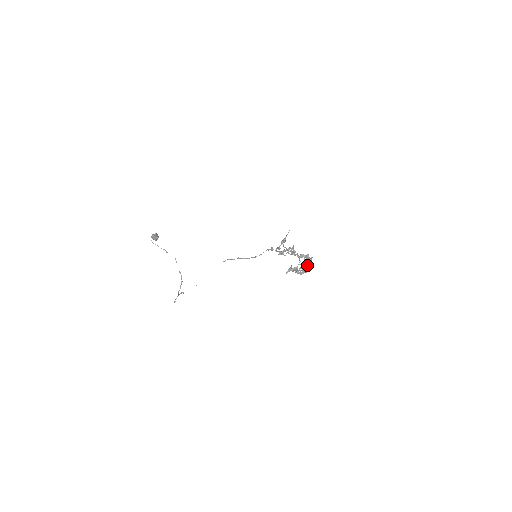
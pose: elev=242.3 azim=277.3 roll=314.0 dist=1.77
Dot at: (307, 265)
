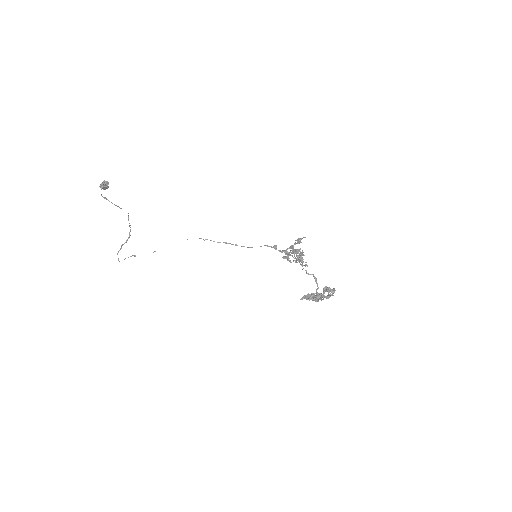
Dot at: (328, 297)
